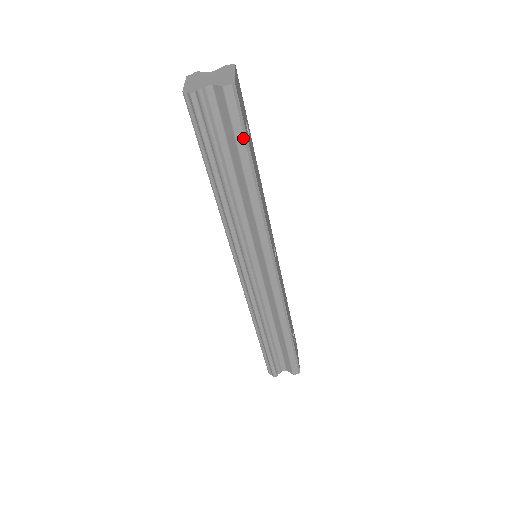
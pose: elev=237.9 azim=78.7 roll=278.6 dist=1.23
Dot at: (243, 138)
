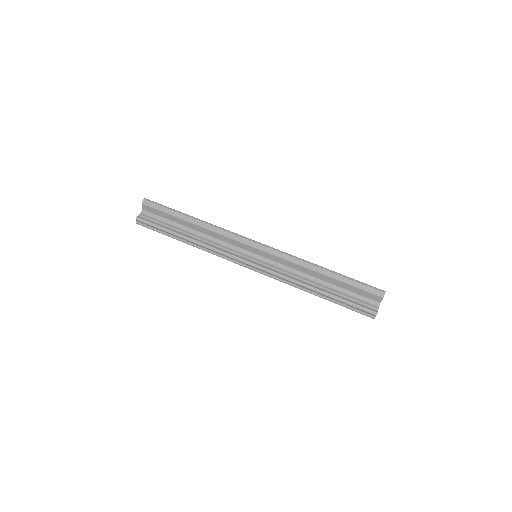
Dot at: (169, 210)
